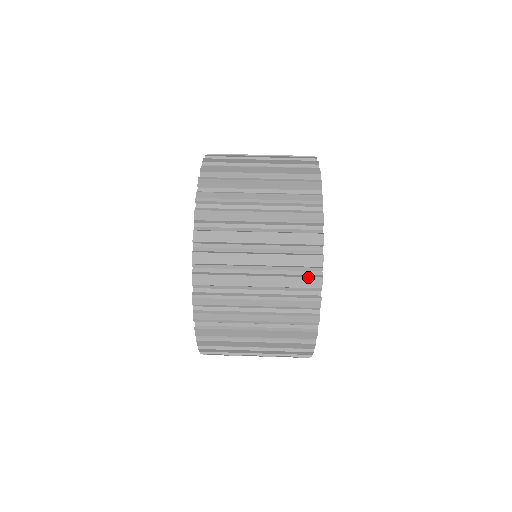
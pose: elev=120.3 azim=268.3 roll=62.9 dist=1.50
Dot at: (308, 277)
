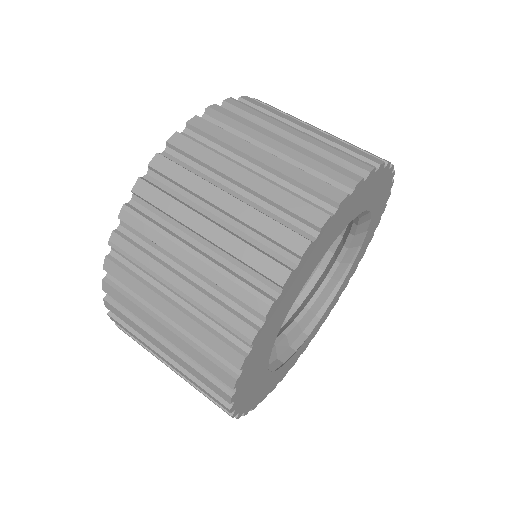
Dot at: (273, 259)
